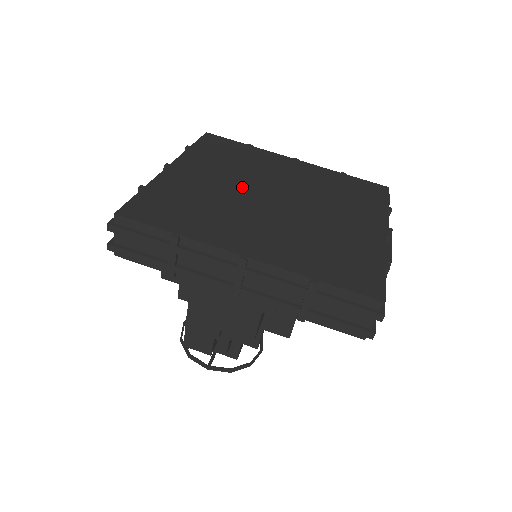
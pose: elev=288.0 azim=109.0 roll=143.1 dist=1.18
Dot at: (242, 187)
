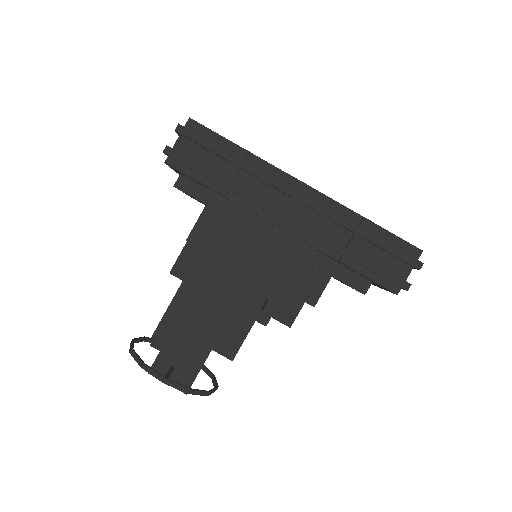
Dot at: occluded
